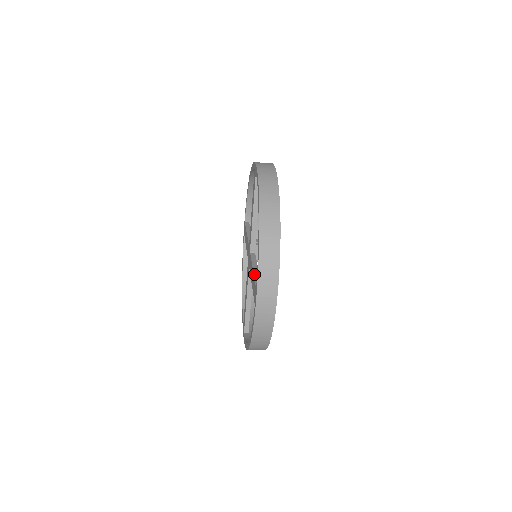
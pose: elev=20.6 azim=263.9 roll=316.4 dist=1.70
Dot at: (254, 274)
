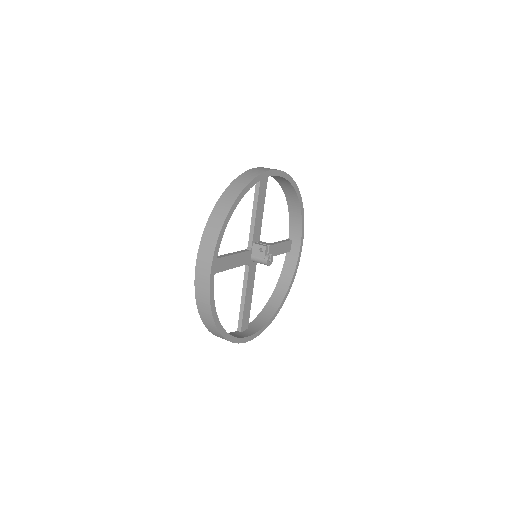
Dot at: (219, 256)
